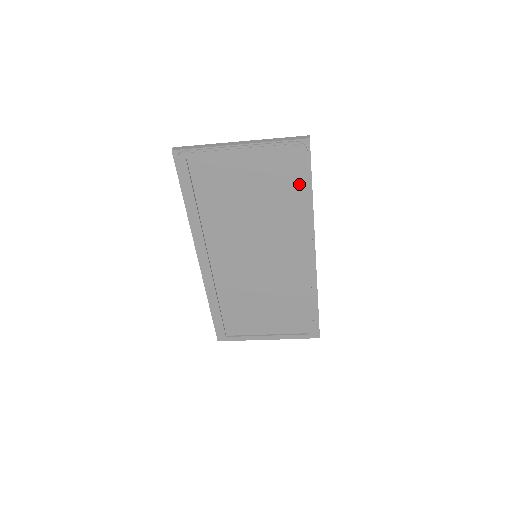
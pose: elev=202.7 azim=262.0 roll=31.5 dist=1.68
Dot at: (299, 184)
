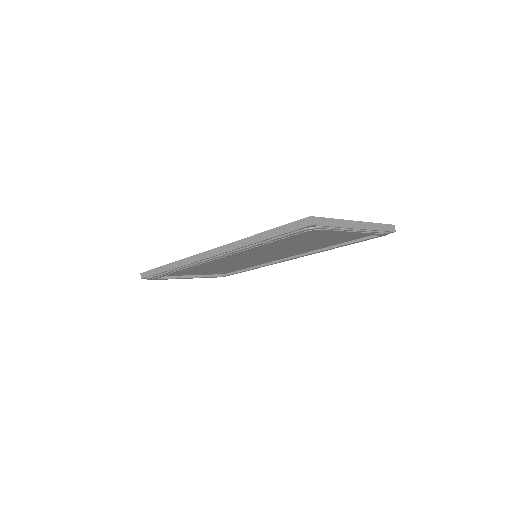
Dot at: (351, 243)
